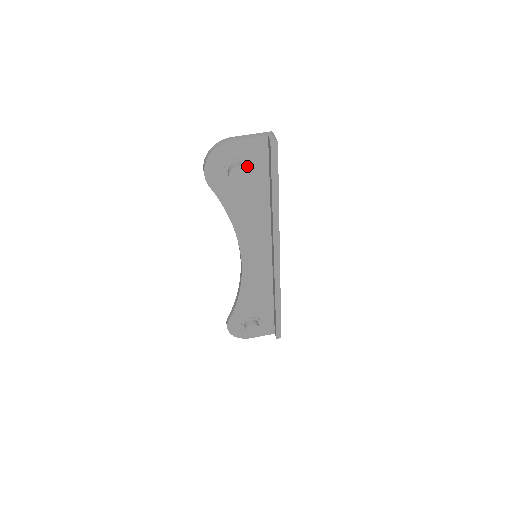
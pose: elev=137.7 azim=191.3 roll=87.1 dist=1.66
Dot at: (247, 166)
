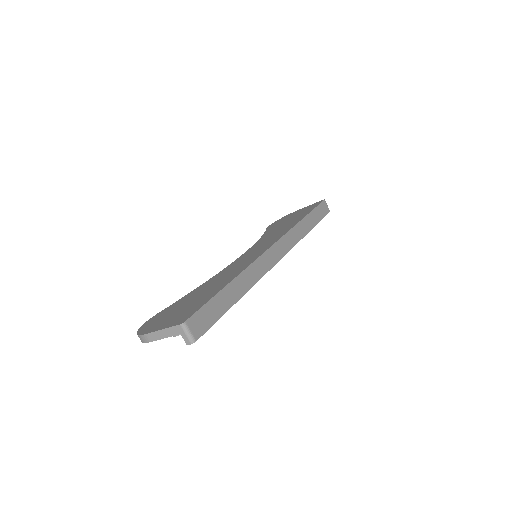
Dot at: occluded
